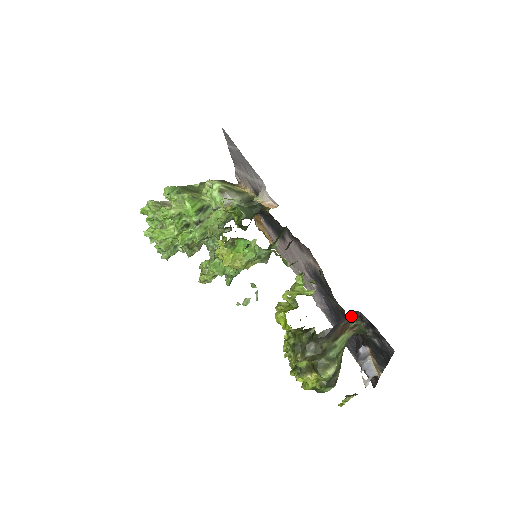
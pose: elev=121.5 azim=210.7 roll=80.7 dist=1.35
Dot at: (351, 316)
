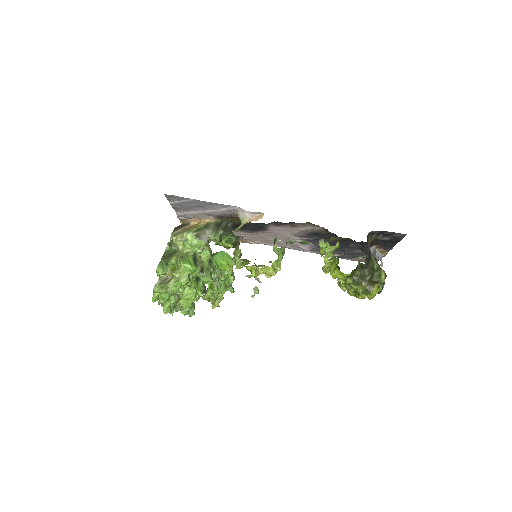
Dot at: (368, 238)
